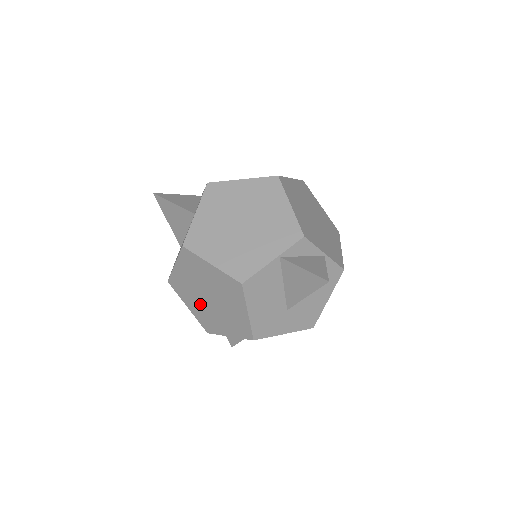
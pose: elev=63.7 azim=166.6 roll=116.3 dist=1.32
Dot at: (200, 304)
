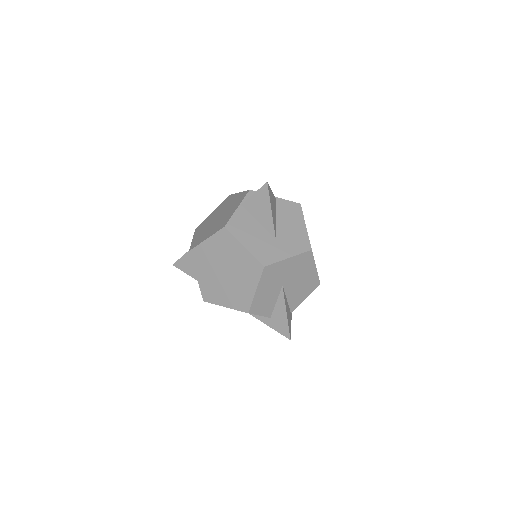
Dot at: (226, 289)
